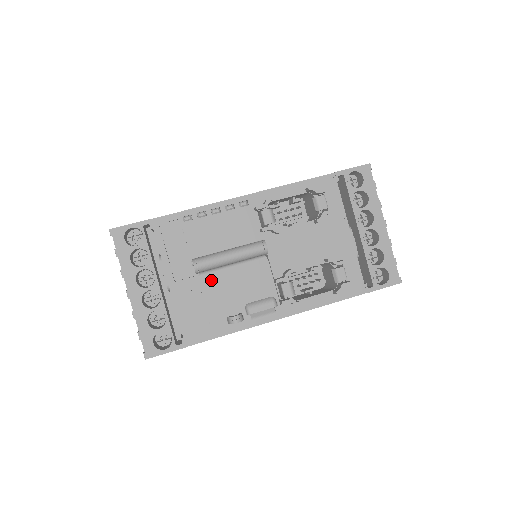
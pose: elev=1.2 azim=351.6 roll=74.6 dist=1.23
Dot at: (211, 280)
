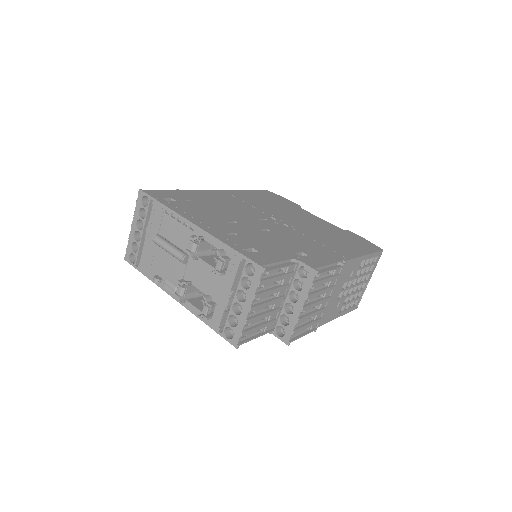
Dot at: (160, 251)
